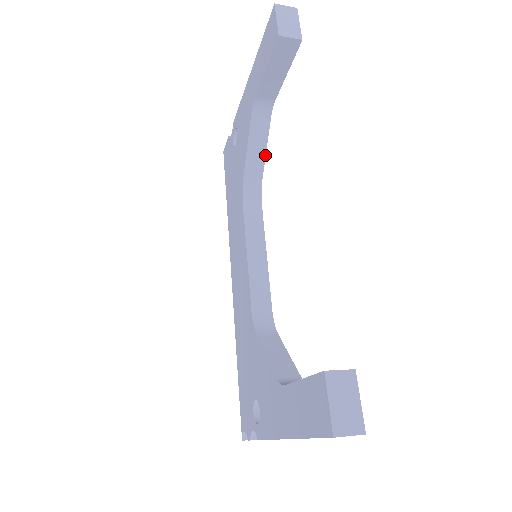
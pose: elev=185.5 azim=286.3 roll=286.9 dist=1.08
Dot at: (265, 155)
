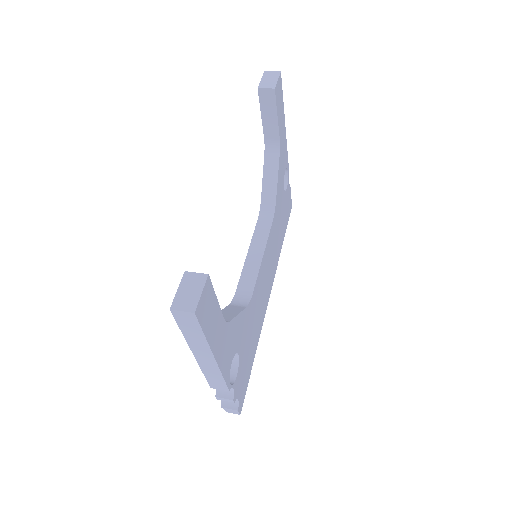
Dot at: (277, 183)
